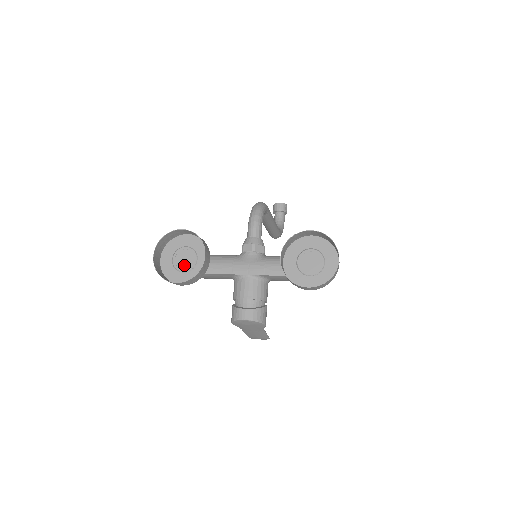
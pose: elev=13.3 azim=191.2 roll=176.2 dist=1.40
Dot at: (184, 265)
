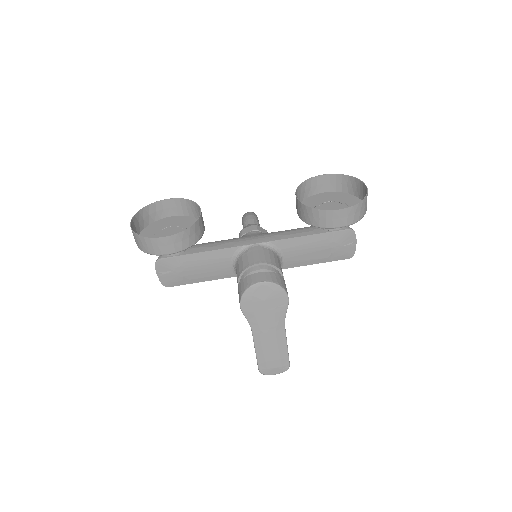
Dot at: occluded
